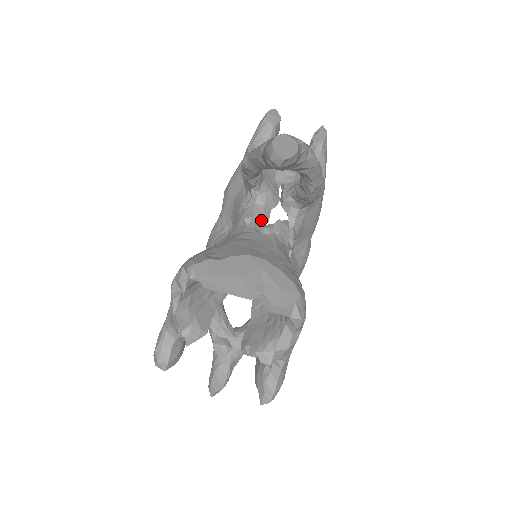
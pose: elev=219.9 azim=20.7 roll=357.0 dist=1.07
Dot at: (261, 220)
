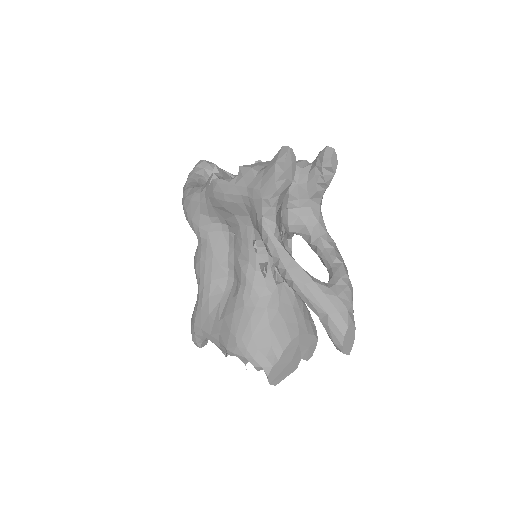
Dot at: occluded
